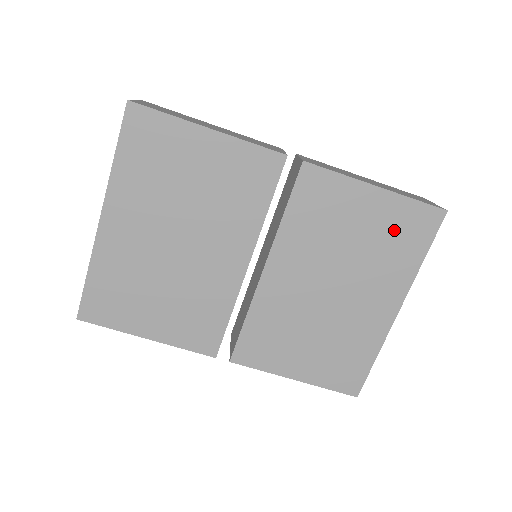
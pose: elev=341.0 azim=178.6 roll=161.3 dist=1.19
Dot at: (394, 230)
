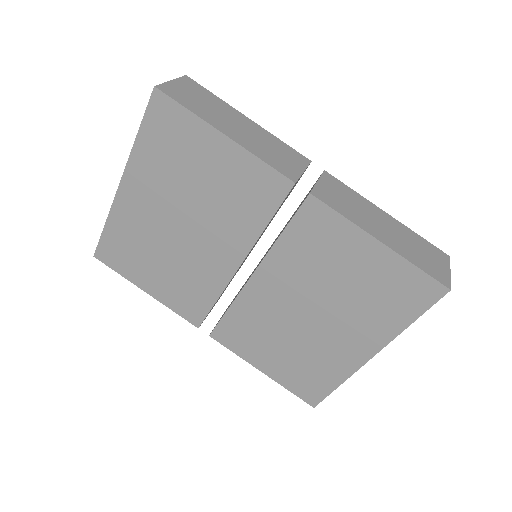
Dot at: (387, 287)
